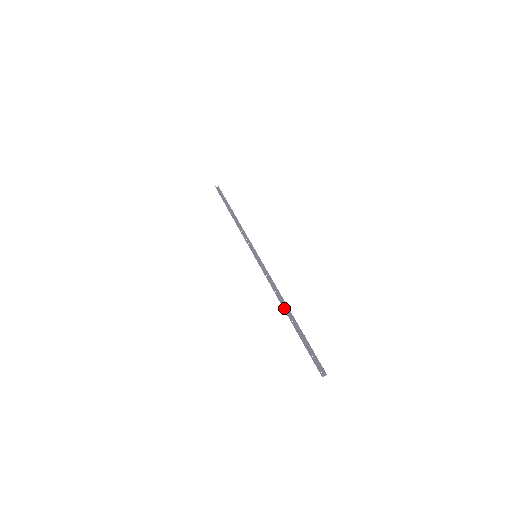
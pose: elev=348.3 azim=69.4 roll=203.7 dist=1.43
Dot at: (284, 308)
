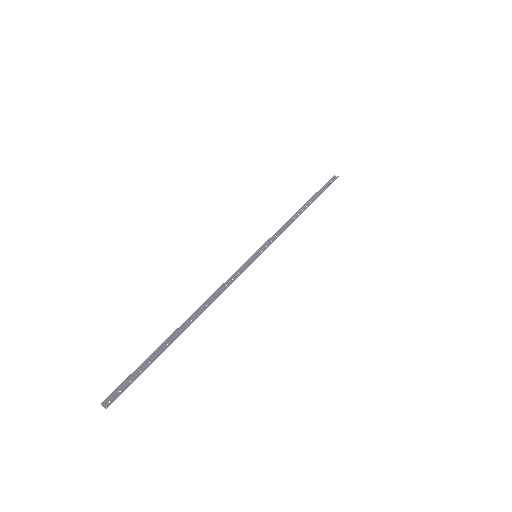
Dot at: occluded
